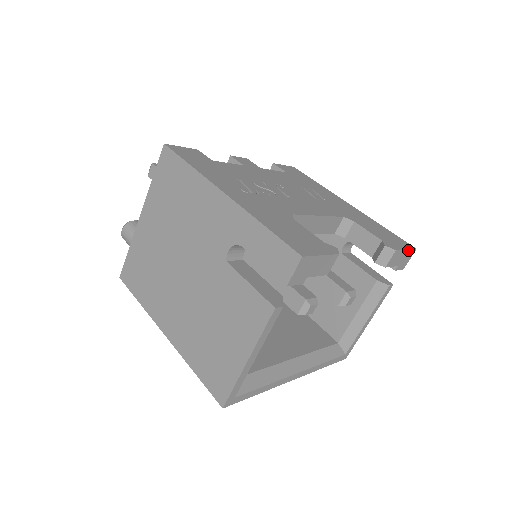
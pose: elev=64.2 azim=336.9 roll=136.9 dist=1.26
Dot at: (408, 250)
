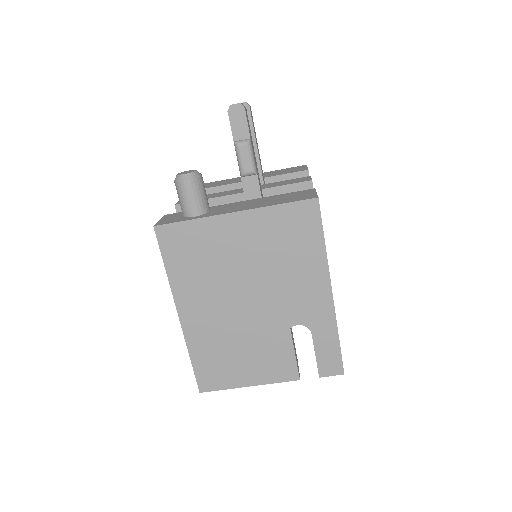
Dot at: occluded
